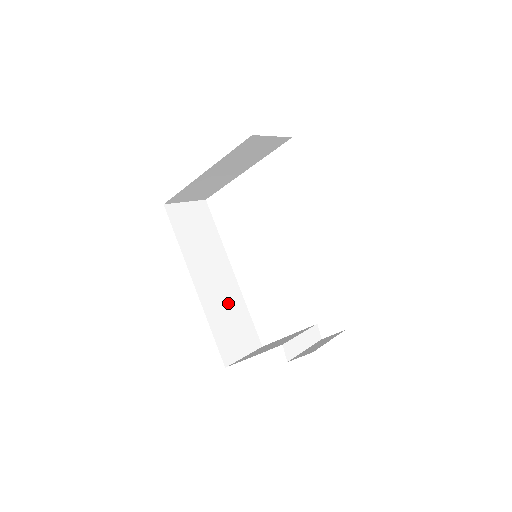
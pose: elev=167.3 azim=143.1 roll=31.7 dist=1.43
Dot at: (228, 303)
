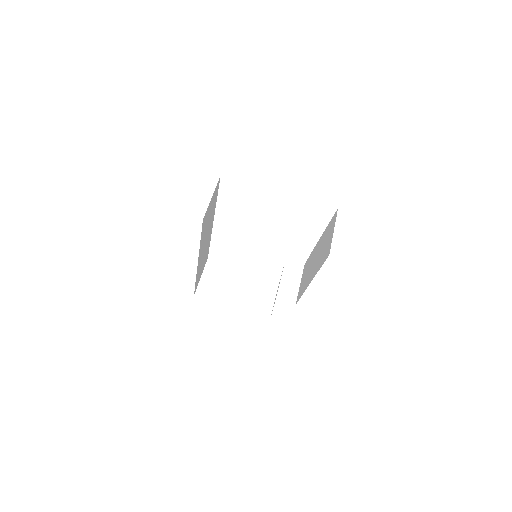
Dot at: (205, 251)
